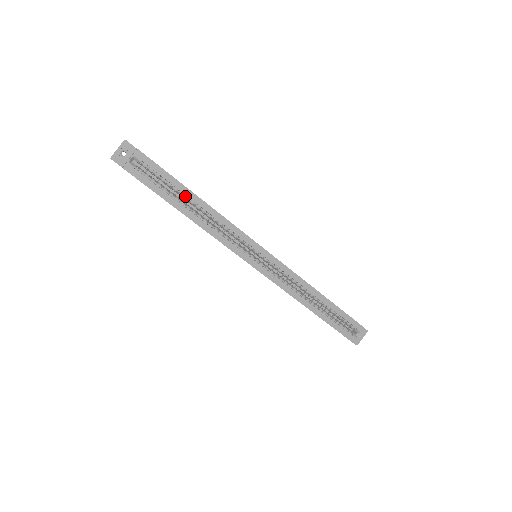
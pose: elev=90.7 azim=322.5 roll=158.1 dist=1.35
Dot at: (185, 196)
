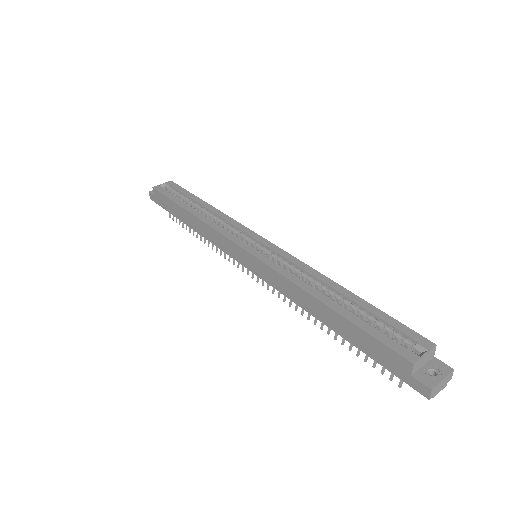
Dot at: (195, 204)
